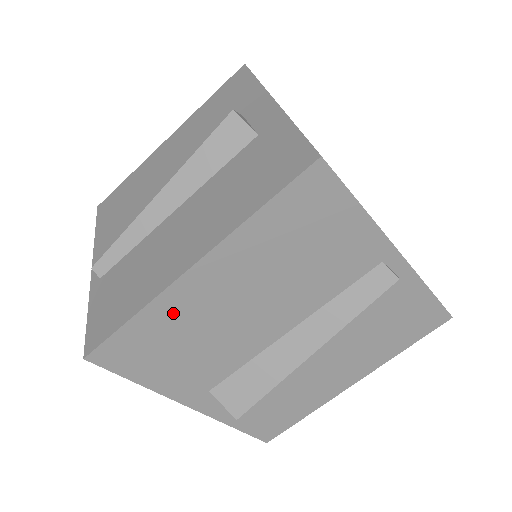
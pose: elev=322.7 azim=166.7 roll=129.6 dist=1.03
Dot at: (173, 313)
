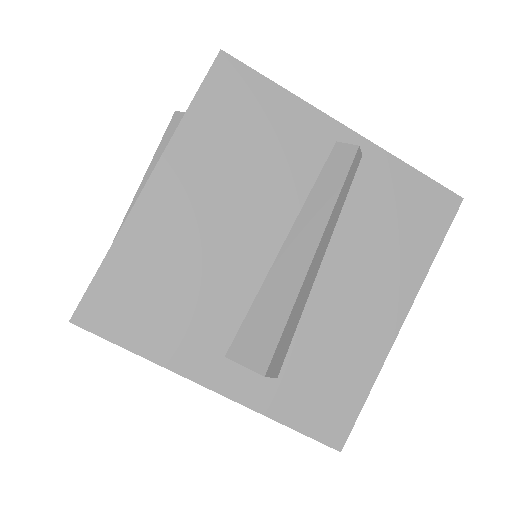
Dot at: (146, 242)
